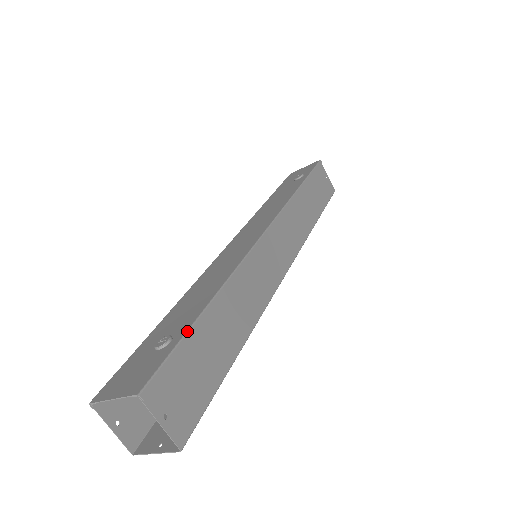
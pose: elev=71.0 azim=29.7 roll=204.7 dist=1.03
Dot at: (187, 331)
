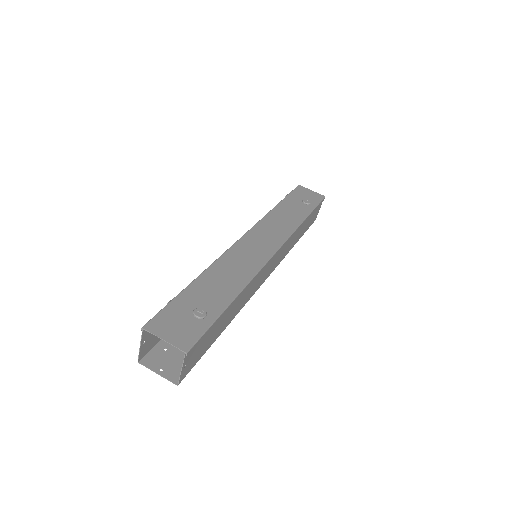
Dot at: (218, 317)
